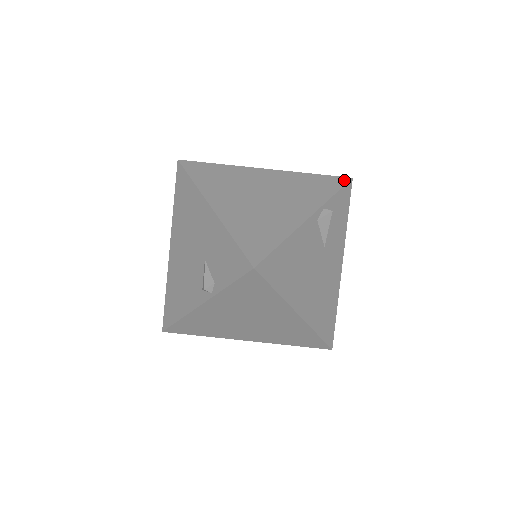
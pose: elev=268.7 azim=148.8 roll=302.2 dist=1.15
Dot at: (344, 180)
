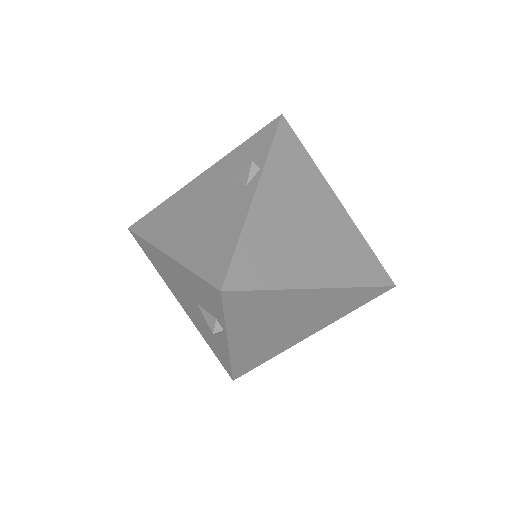
Dot at: occluded
